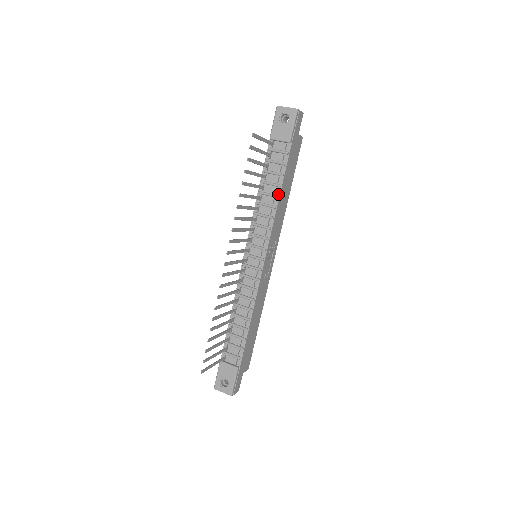
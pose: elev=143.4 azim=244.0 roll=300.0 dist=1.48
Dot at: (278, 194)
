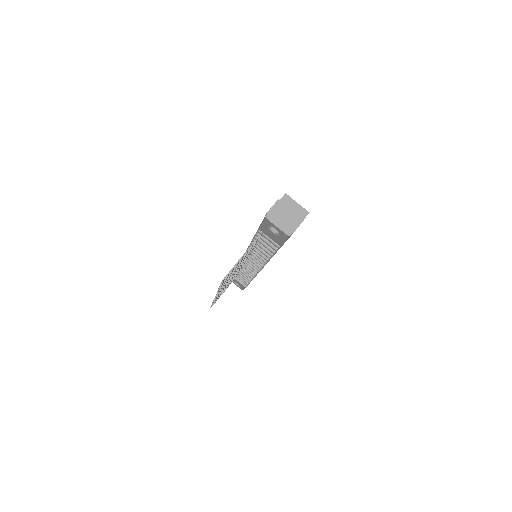
Dot at: (271, 256)
